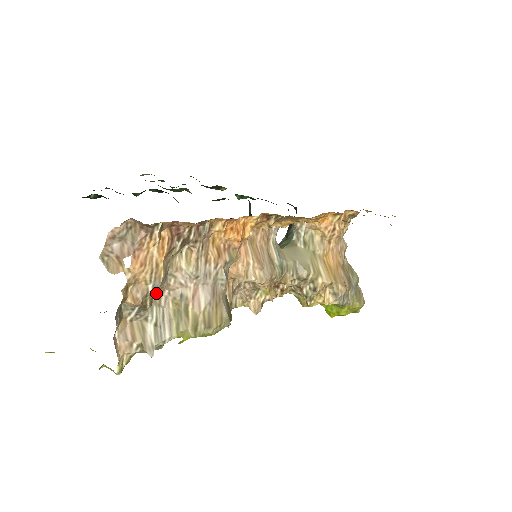
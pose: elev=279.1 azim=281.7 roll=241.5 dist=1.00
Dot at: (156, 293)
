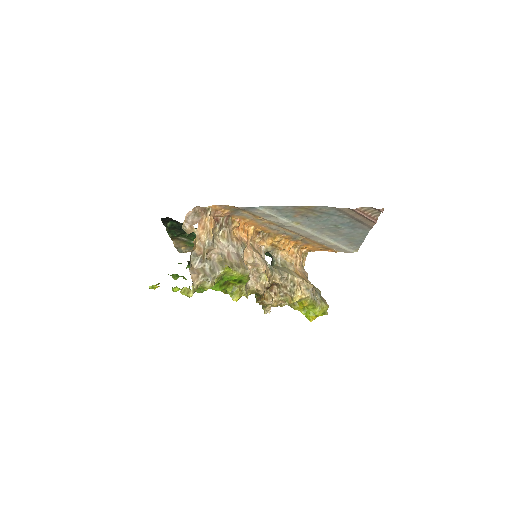
Dot at: (208, 256)
